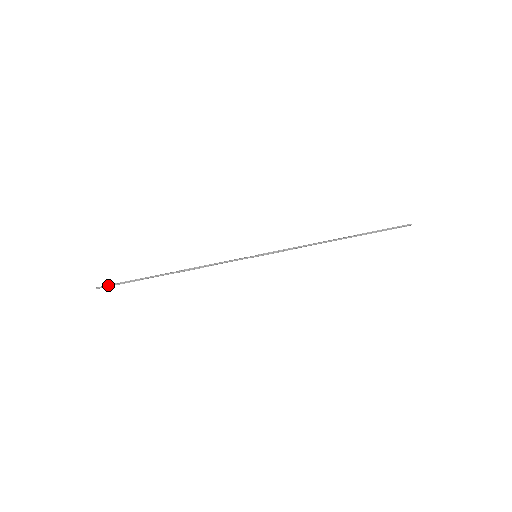
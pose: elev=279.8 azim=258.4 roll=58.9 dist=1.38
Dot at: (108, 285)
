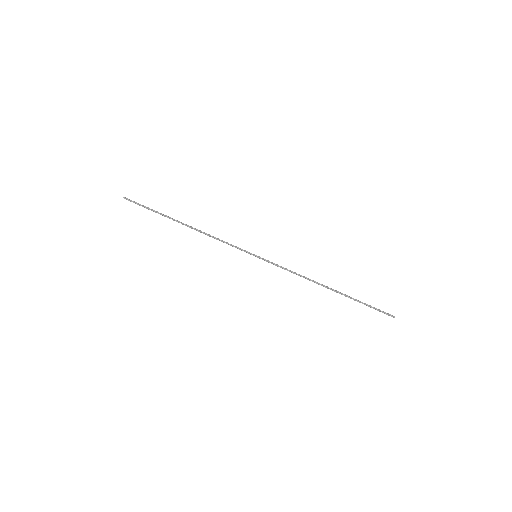
Dot at: (133, 201)
